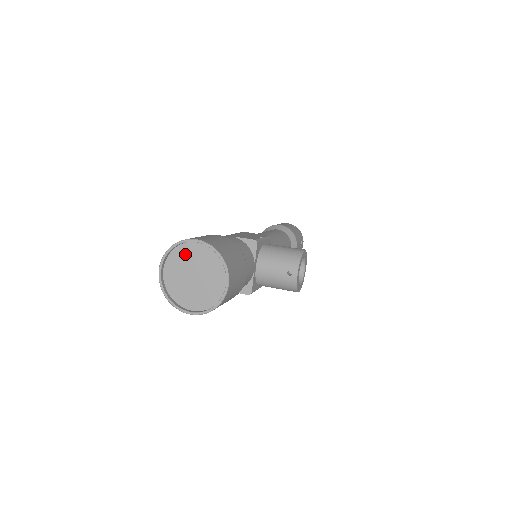
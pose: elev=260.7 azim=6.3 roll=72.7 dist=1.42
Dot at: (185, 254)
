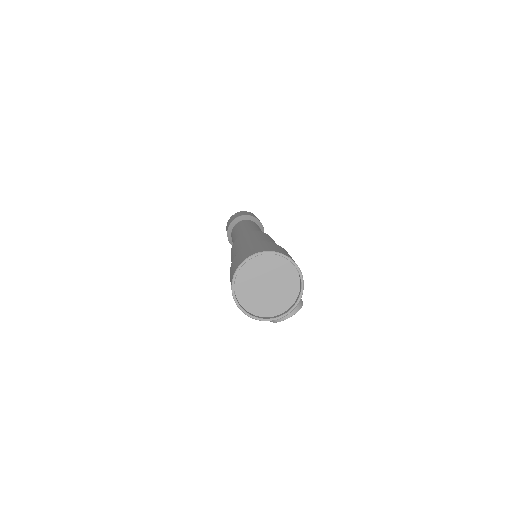
Dot at: (279, 266)
